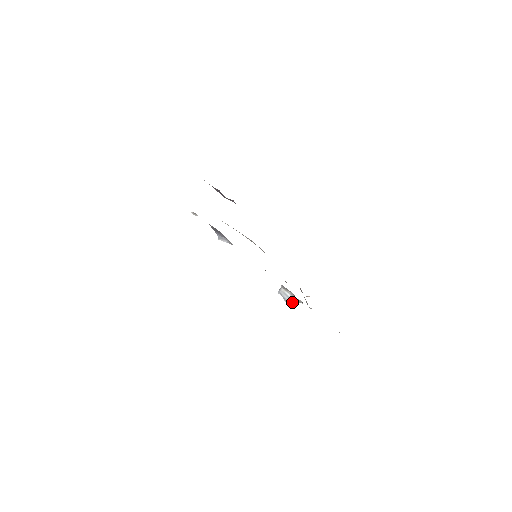
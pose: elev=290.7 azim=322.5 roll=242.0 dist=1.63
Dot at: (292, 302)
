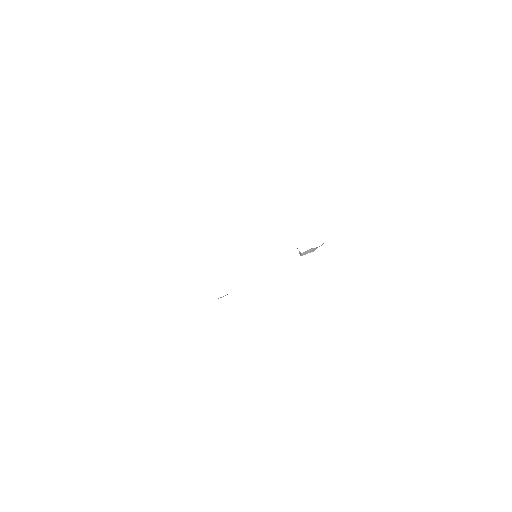
Dot at: occluded
